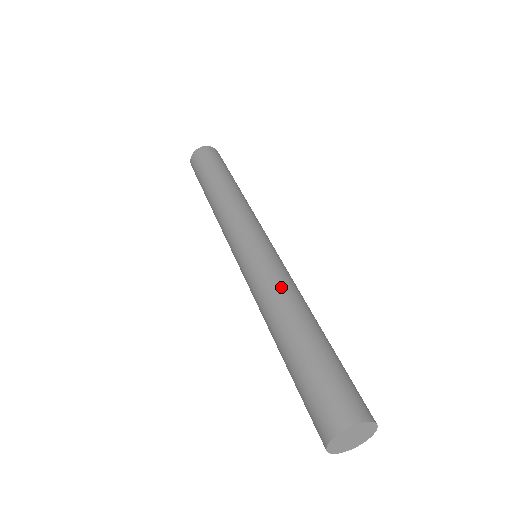
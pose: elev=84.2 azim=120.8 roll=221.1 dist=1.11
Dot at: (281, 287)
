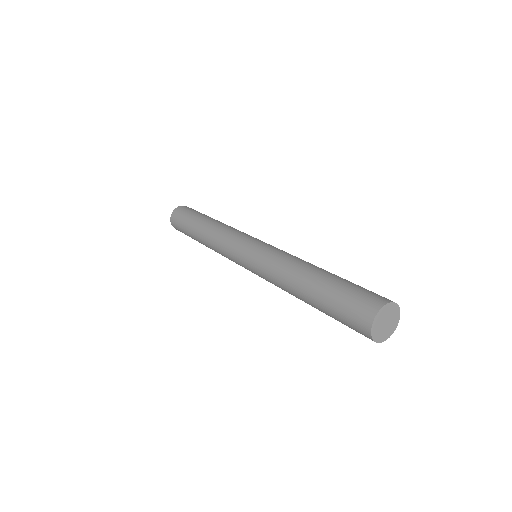
Dot at: (290, 257)
